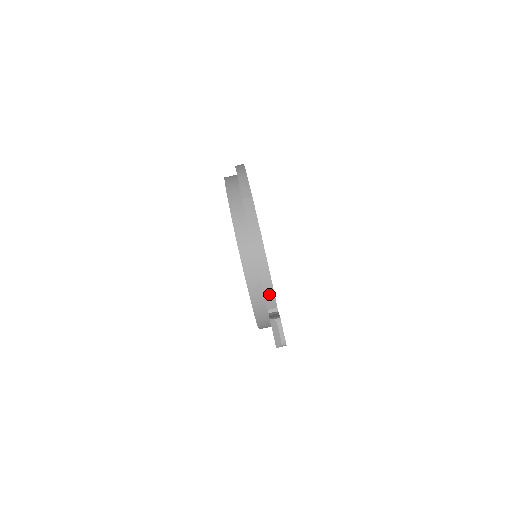
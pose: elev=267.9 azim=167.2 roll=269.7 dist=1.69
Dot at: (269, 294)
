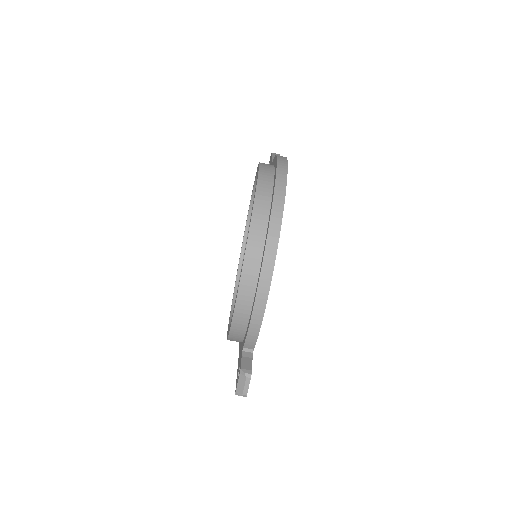
Dot at: (251, 340)
